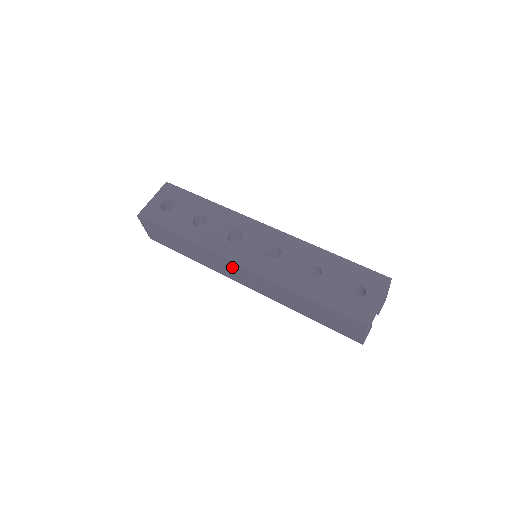
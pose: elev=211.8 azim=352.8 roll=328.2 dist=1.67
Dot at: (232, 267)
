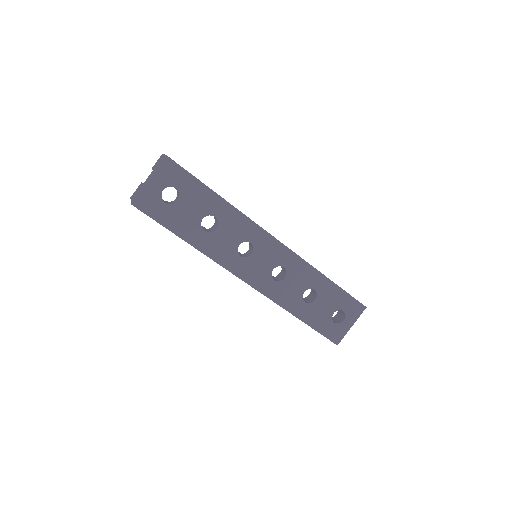
Dot at: occluded
